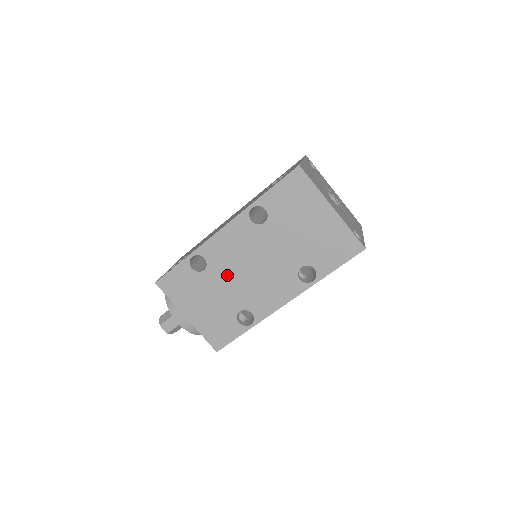
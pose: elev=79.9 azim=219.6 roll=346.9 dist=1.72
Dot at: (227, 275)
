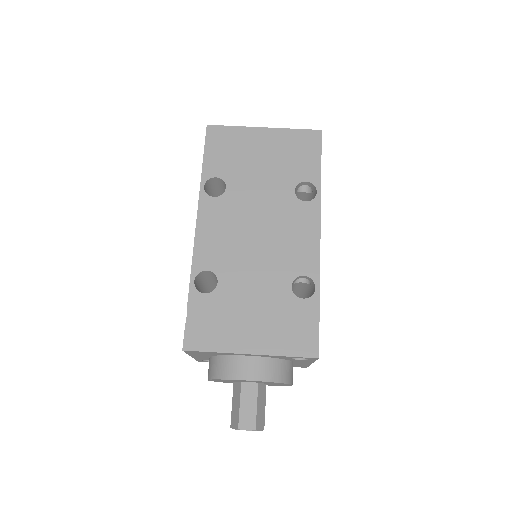
Dot at: (243, 264)
